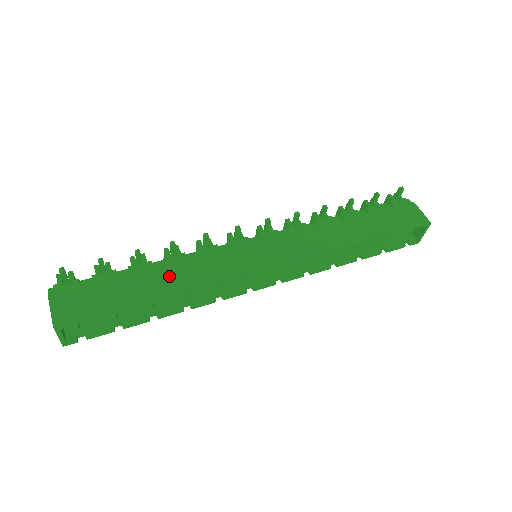
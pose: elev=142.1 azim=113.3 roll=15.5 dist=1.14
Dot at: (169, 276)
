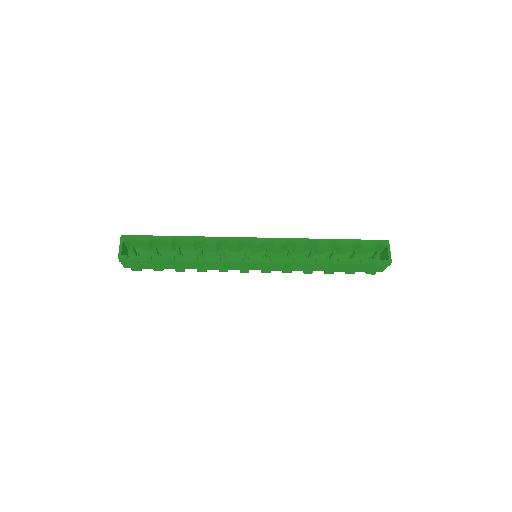
Dot at: occluded
